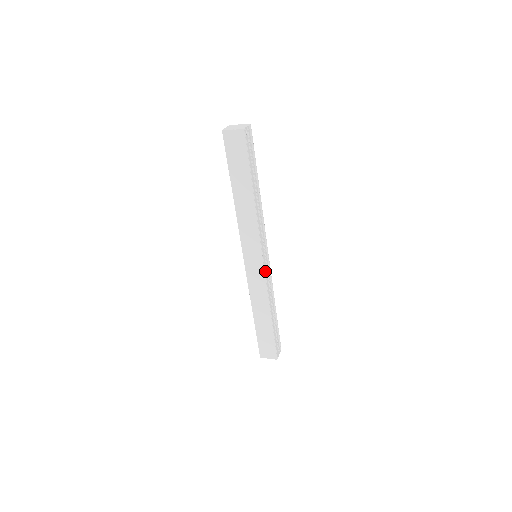
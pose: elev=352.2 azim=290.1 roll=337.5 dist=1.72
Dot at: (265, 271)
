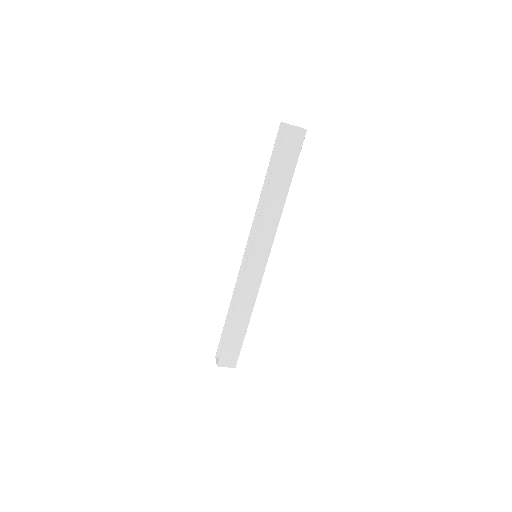
Dot at: occluded
